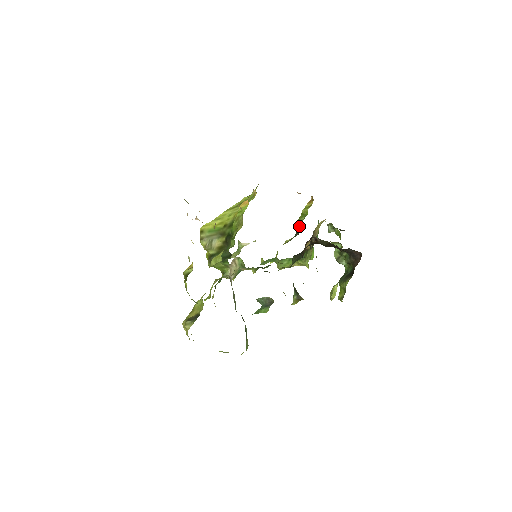
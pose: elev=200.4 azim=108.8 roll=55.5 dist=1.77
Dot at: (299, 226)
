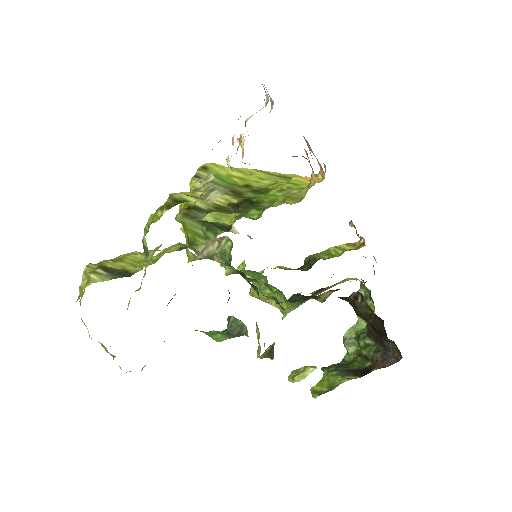
Dot at: (315, 262)
